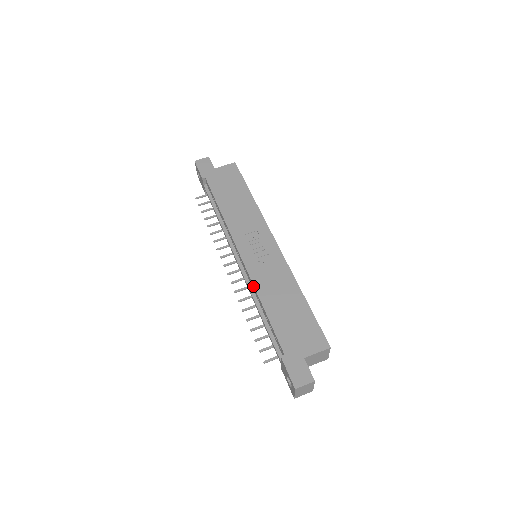
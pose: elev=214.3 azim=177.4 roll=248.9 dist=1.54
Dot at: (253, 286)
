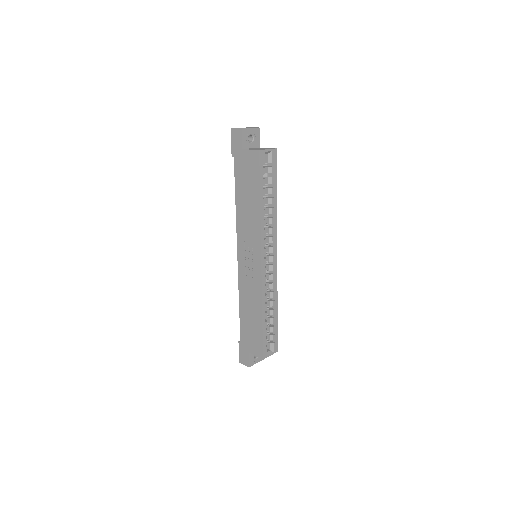
Dot at: (239, 286)
